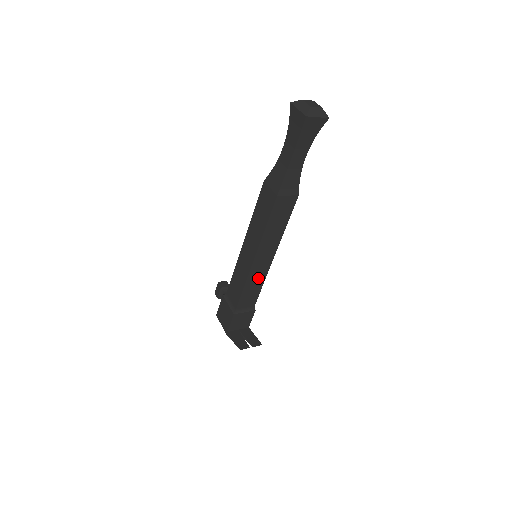
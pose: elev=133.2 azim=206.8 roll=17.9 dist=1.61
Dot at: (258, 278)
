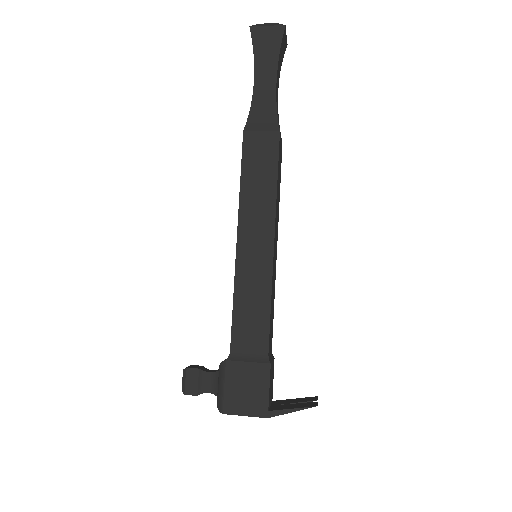
Dot at: (273, 286)
